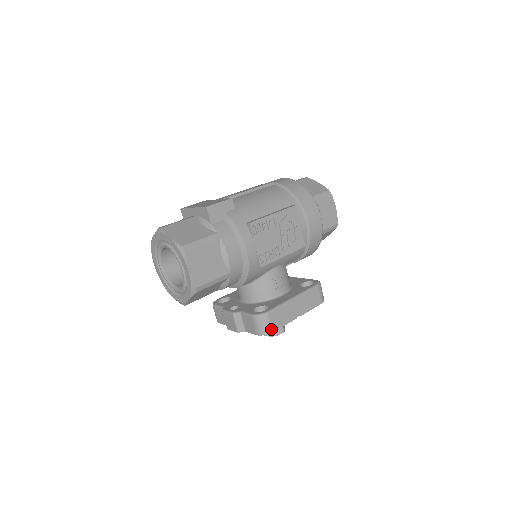
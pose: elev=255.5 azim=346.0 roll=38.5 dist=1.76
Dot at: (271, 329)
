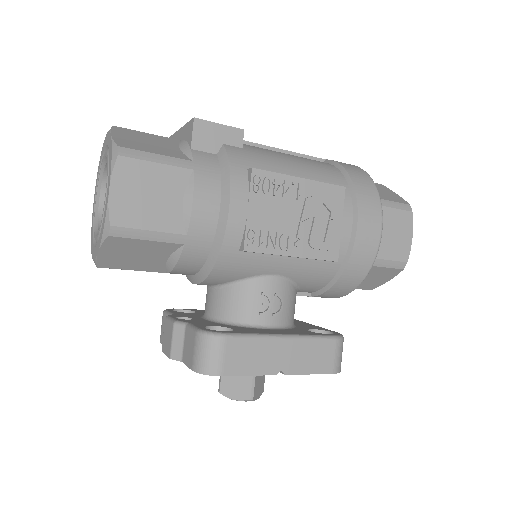
Dot at: (219, 368)
